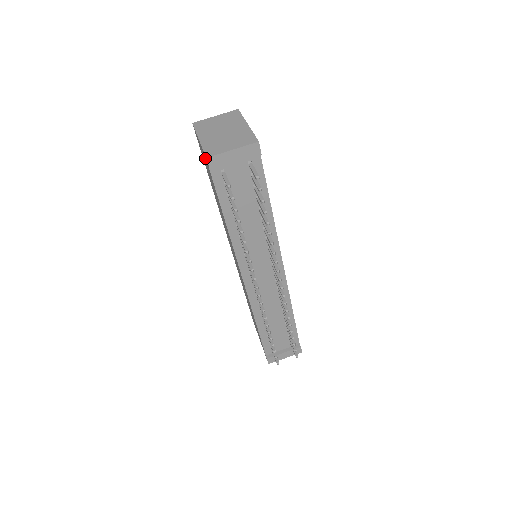
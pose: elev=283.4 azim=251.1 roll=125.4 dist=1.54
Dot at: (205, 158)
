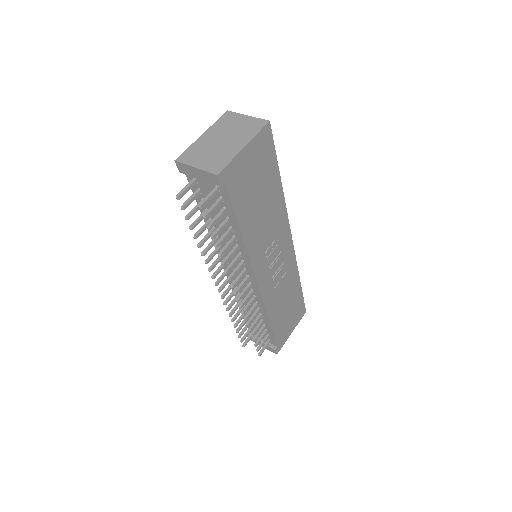
Dot at: occluded
